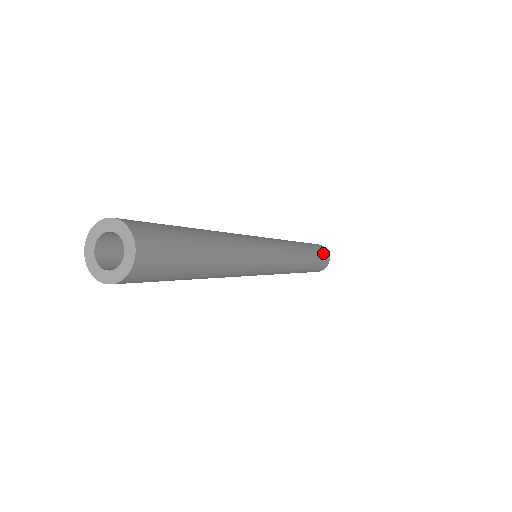
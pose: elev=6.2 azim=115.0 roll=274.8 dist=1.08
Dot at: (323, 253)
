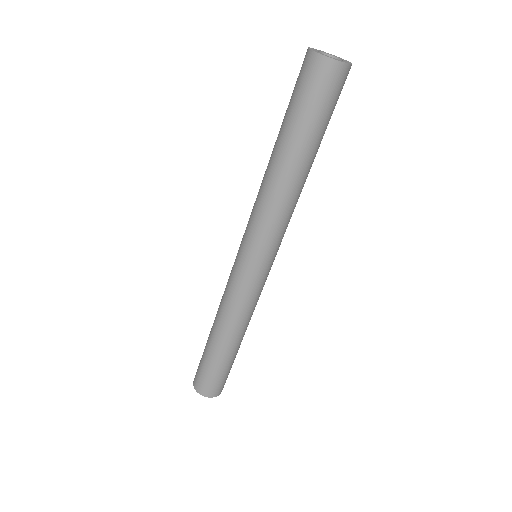
Dot at: occluded
